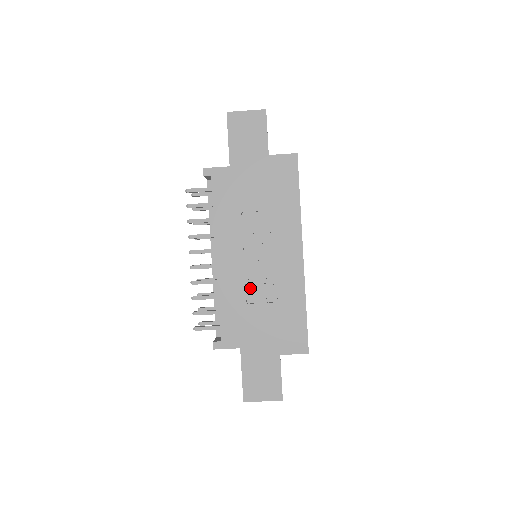
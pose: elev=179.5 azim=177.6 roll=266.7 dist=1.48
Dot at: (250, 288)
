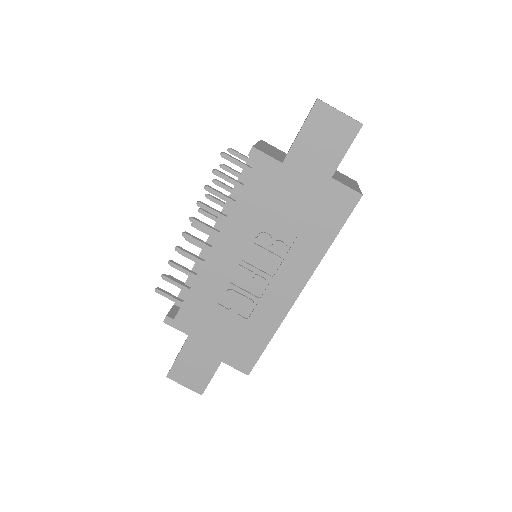
Dot at: (229, 292)
